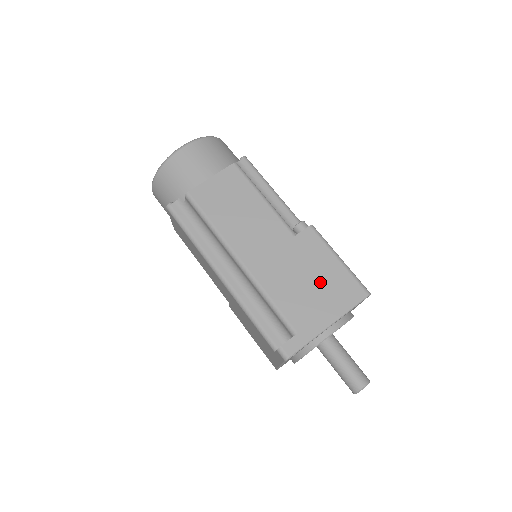
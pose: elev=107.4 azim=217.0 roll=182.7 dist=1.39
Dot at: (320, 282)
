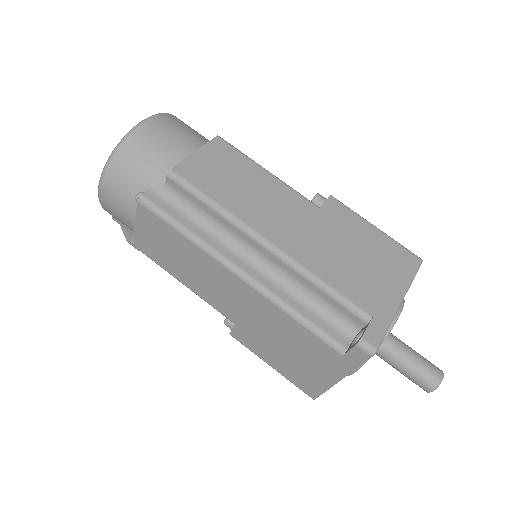
Dot at: (369, 254)
